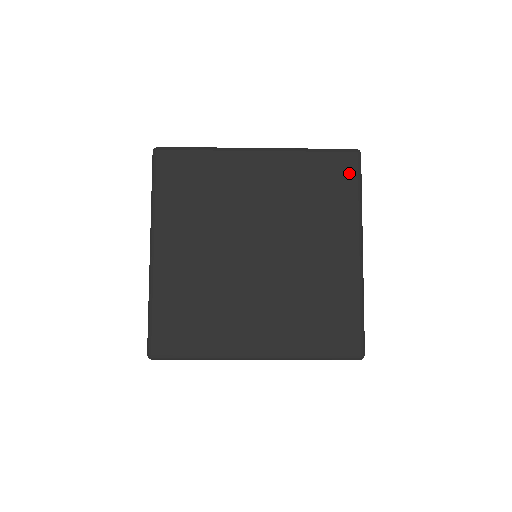
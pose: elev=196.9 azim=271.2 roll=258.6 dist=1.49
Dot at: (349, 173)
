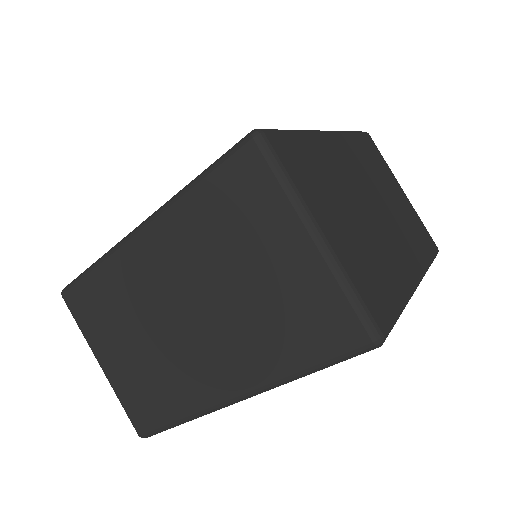
Dot at: occluded
